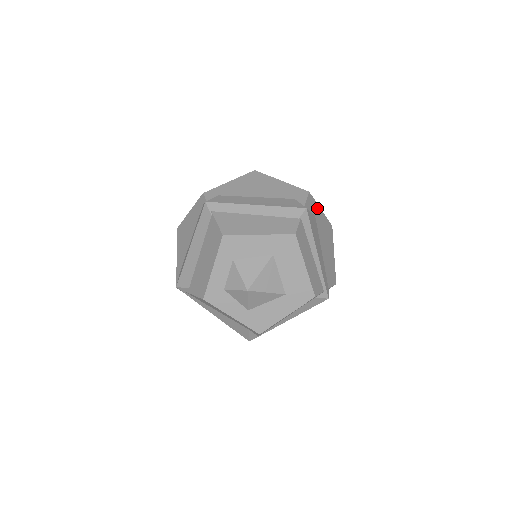
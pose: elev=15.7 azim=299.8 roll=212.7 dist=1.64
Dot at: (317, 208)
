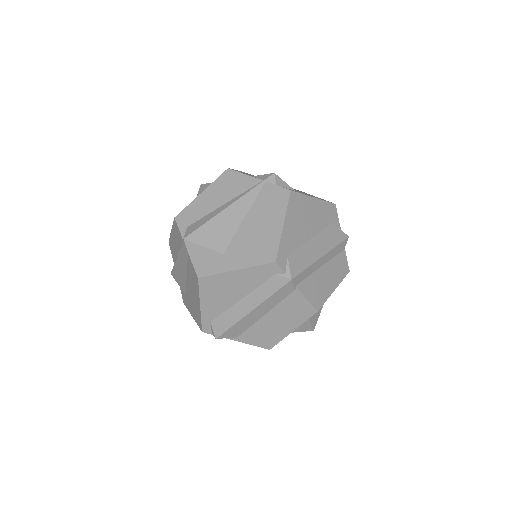
Dot at: occluded
